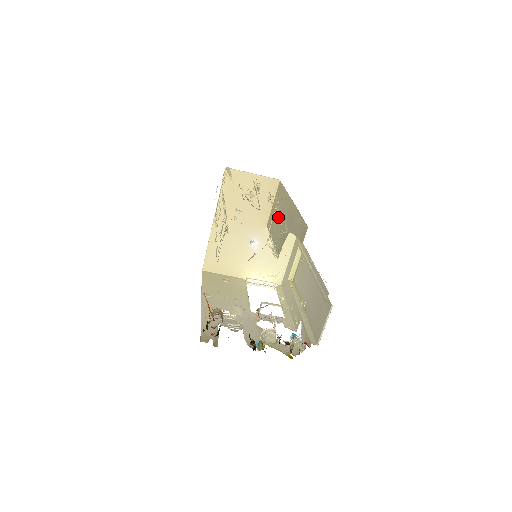
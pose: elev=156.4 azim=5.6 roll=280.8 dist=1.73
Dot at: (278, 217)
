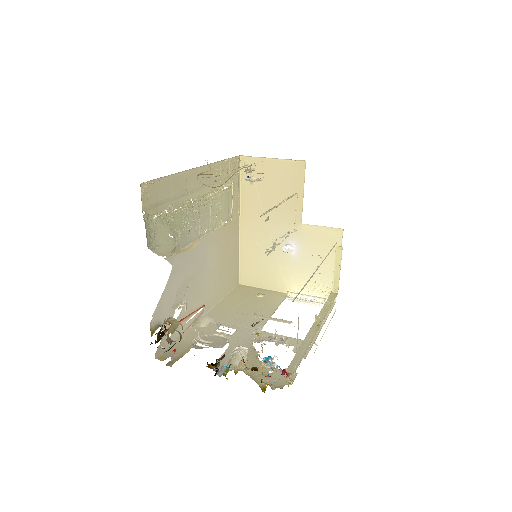
Dot at: occluded
